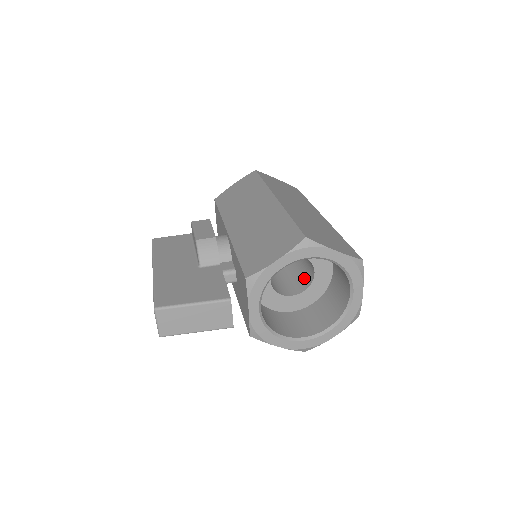
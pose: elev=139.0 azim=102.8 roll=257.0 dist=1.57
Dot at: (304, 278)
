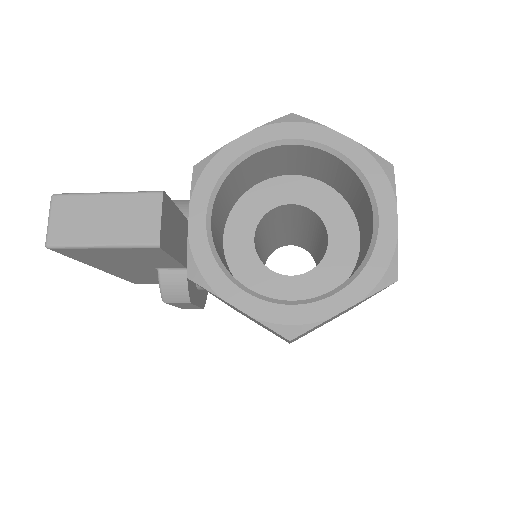
Dot at: occluded
